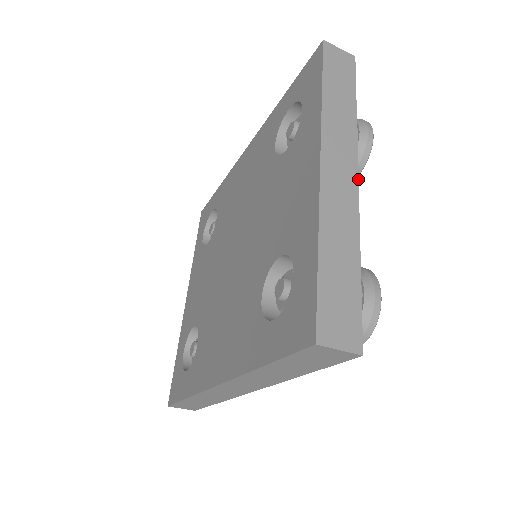
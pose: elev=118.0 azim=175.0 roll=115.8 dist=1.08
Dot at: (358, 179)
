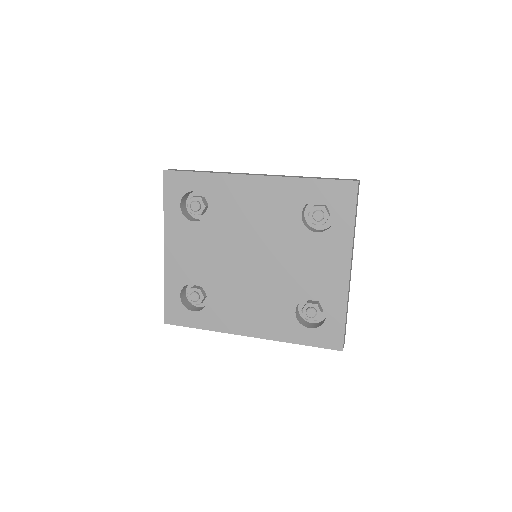
Dot at: occluded
